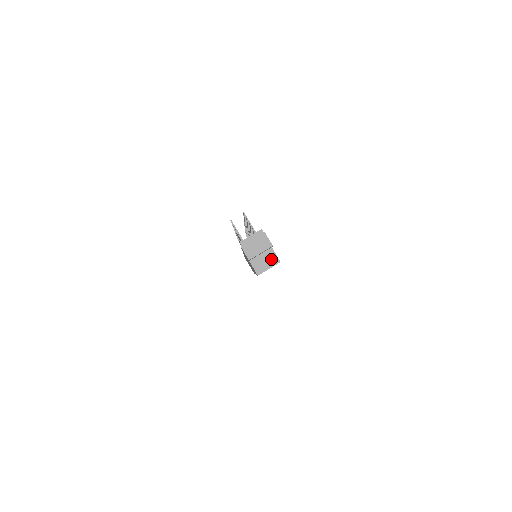
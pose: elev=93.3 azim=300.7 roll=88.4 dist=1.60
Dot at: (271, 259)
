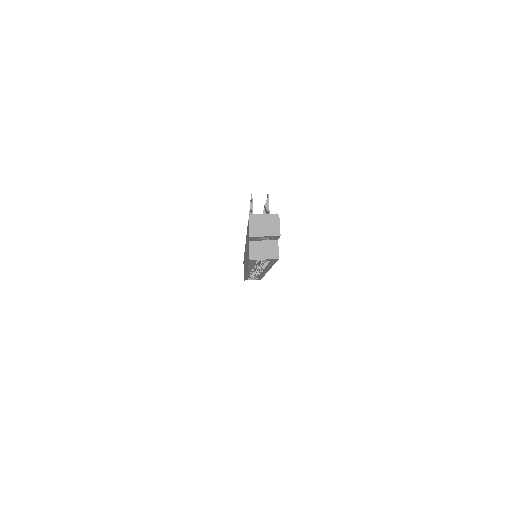
Dot at: (271, 251)
